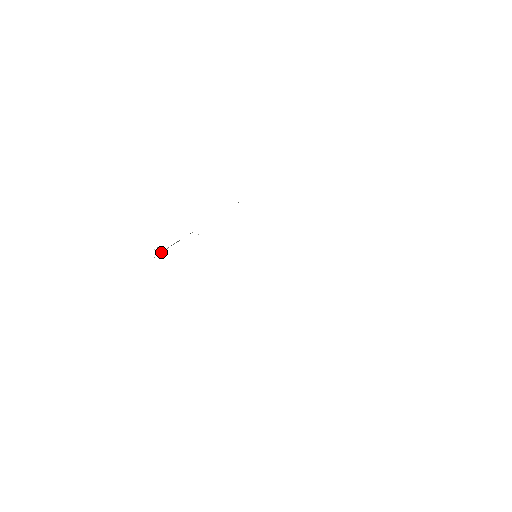
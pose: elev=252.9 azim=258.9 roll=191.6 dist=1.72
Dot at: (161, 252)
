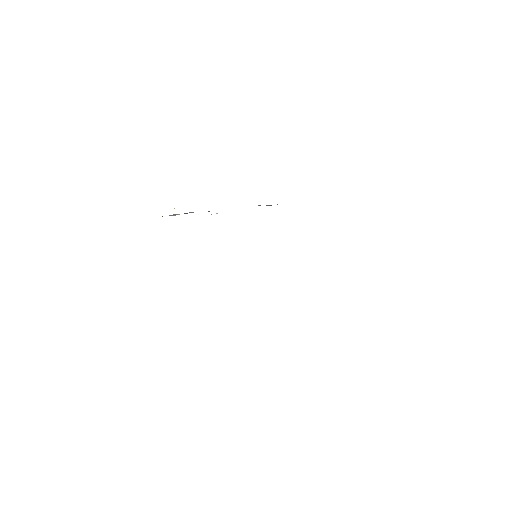
Dot at: (171, 215)
